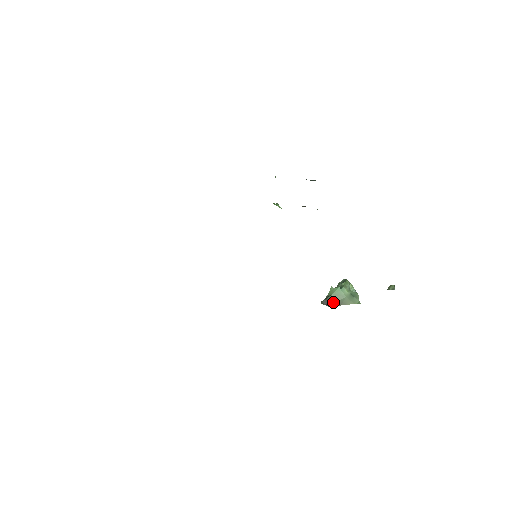
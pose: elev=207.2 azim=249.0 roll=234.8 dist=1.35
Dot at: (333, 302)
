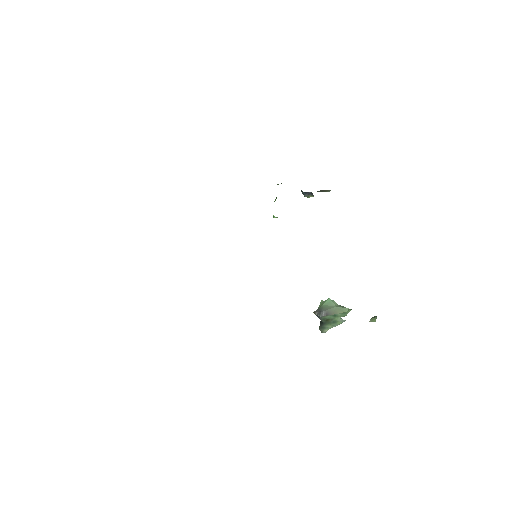
Dot at: (325, 310)
